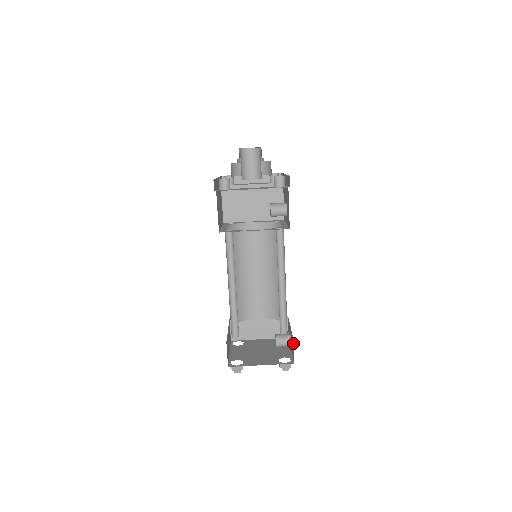
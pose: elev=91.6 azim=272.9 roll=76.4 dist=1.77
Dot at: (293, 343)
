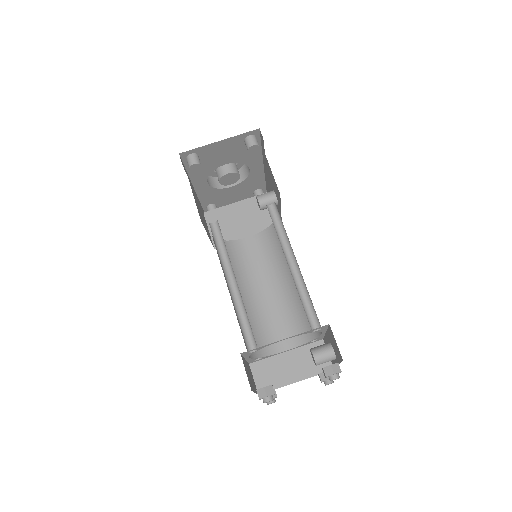
Dot at: (331, 332)
